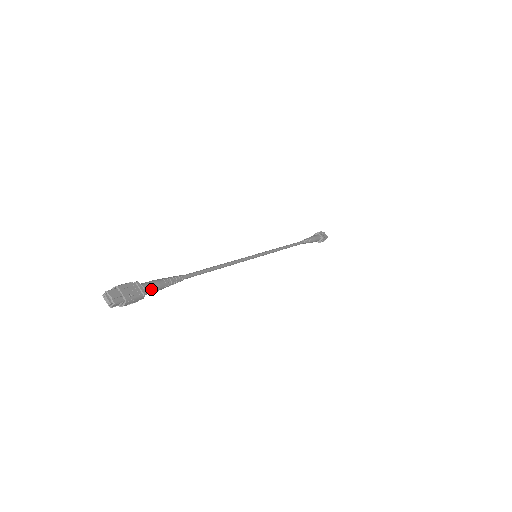
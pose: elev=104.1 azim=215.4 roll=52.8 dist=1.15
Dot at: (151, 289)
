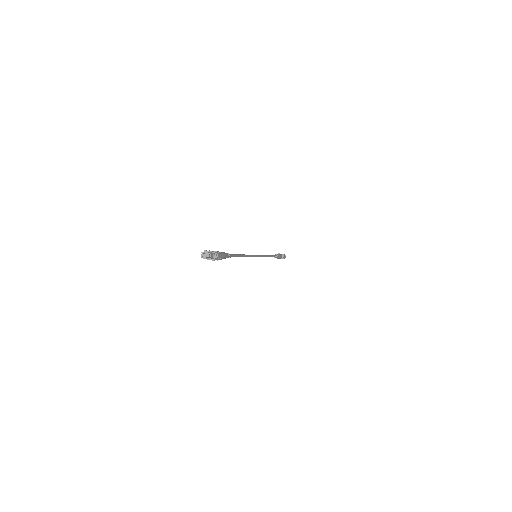
Dot at: (221, 253)
